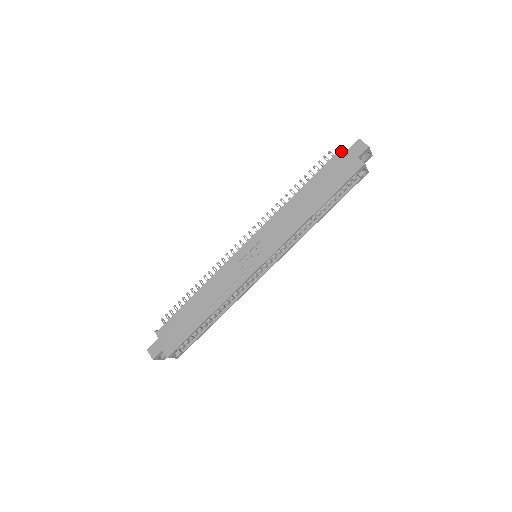
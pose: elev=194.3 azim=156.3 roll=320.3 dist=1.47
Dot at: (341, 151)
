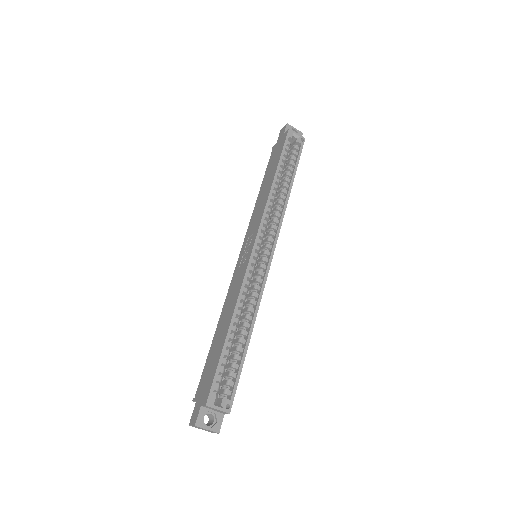
Dot at: (274, 146)
